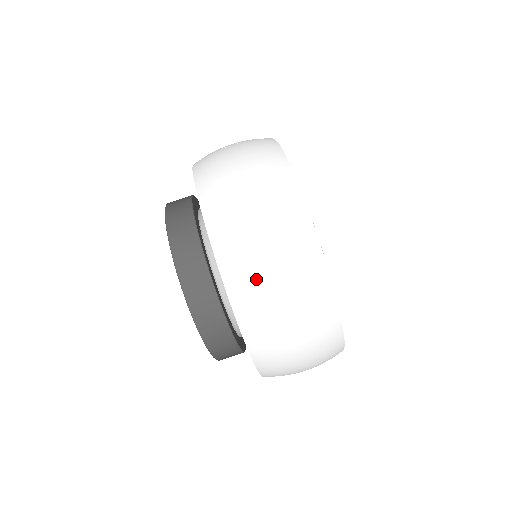
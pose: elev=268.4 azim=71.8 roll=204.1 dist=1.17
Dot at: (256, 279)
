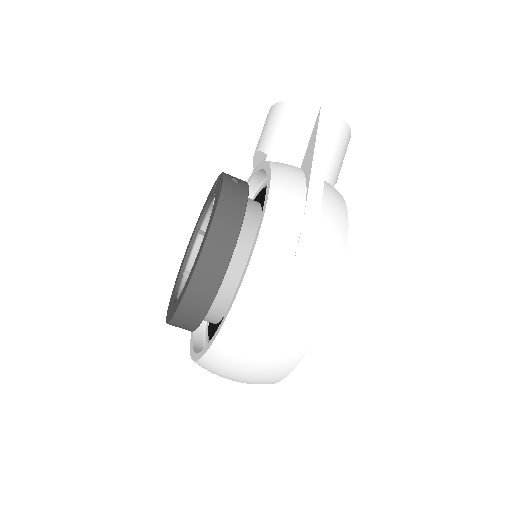
Dot at: (223, 373)
